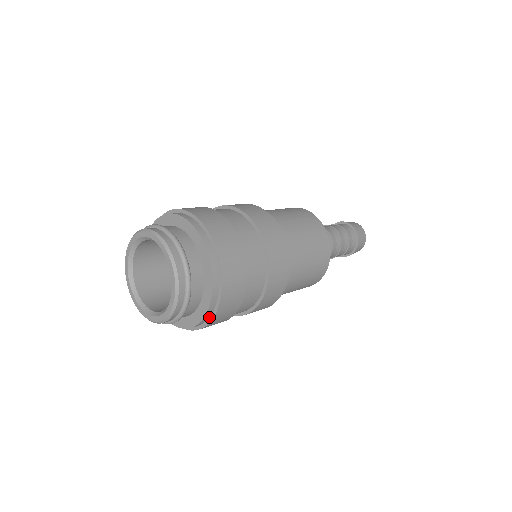
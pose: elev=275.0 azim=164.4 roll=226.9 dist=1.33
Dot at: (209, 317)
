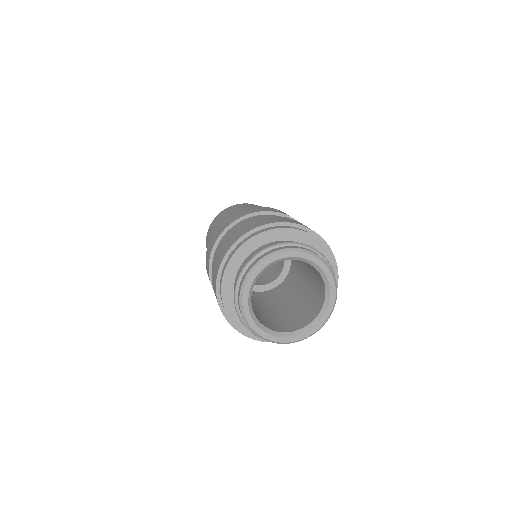
Dot at: occluded
